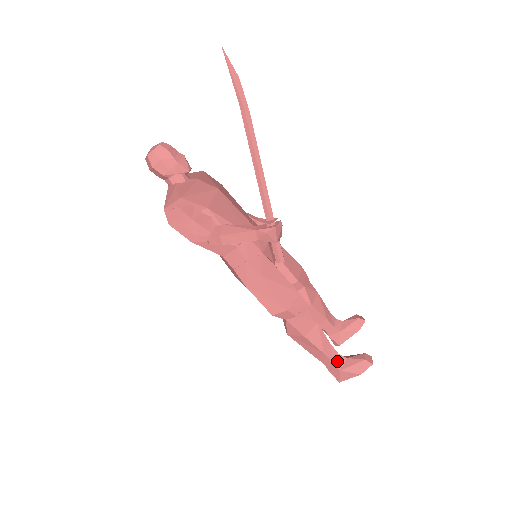
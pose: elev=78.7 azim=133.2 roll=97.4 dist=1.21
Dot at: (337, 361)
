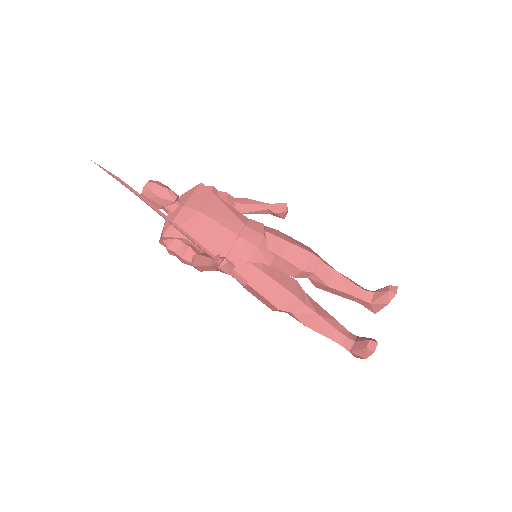
Dot at: (345, 344)
